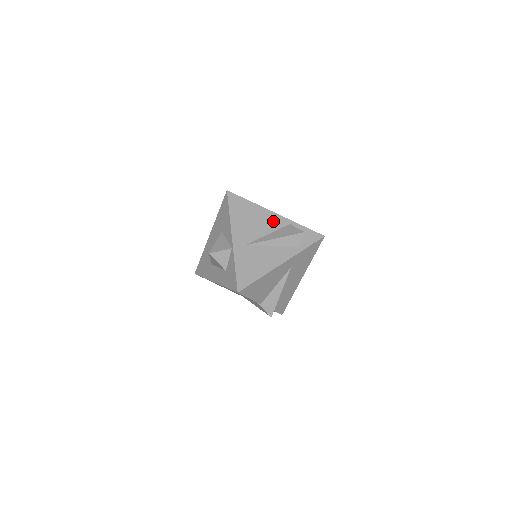
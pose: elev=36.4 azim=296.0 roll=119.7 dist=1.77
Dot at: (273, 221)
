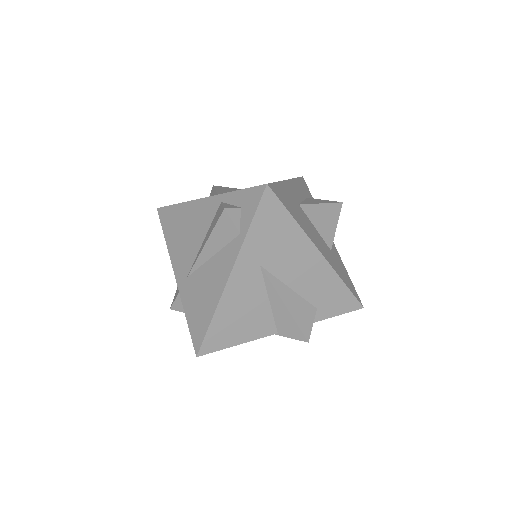
Dot at: (204, 214)
